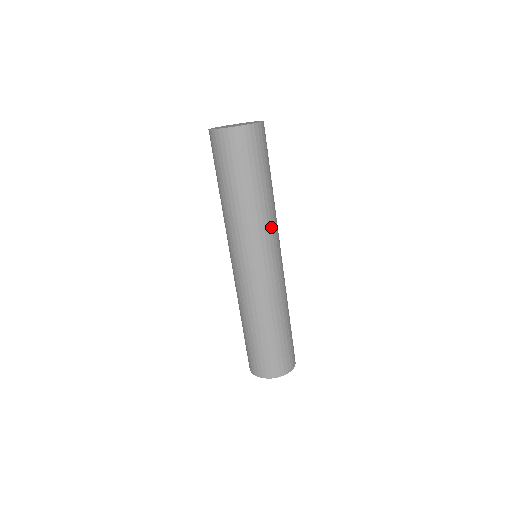
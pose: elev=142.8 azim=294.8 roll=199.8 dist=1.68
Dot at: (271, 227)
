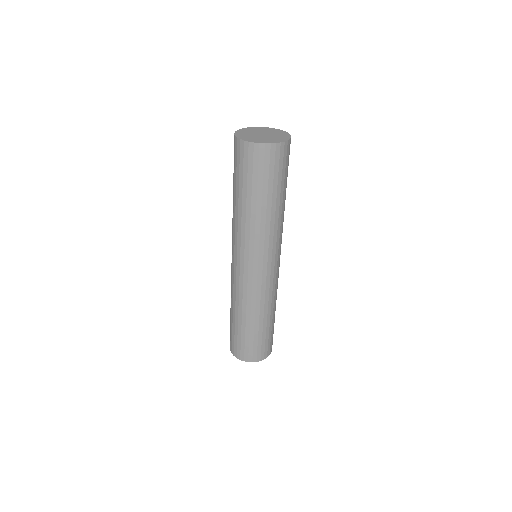
Dot at: (268, 240)
